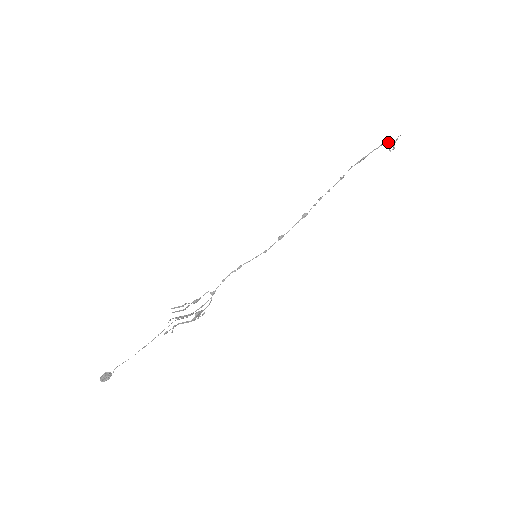
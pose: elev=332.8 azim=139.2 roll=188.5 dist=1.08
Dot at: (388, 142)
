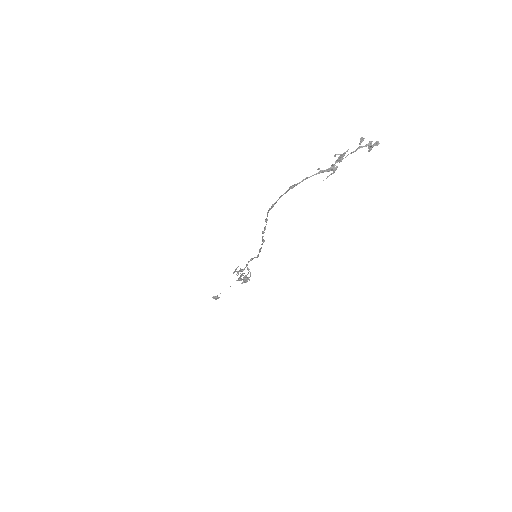
Dot at: (301, 181)
